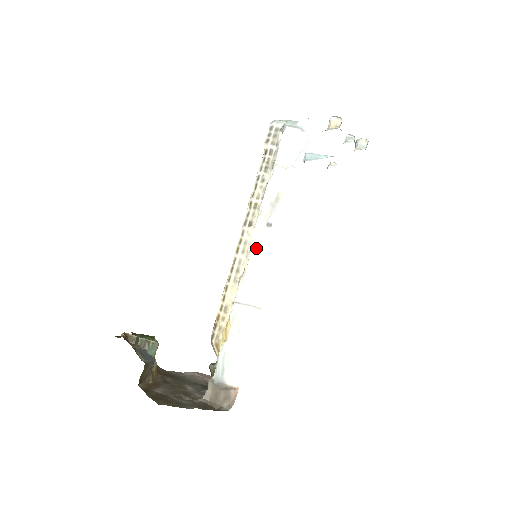
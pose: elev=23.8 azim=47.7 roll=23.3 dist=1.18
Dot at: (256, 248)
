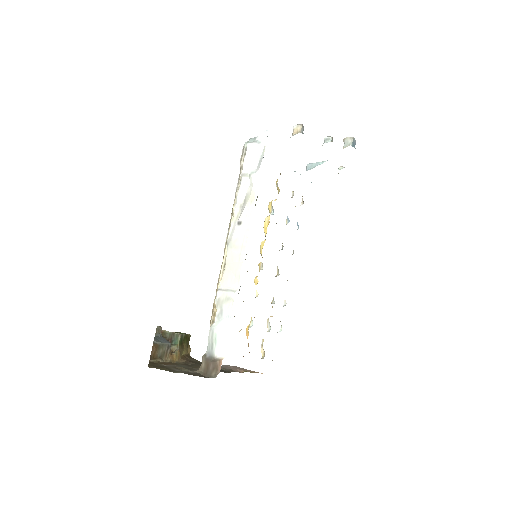
Dot at: (231, 244)
